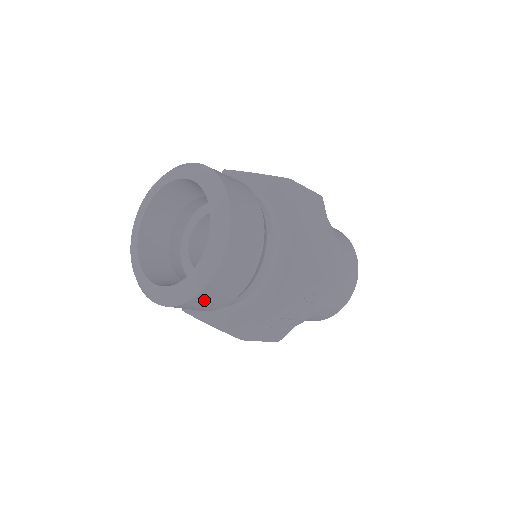
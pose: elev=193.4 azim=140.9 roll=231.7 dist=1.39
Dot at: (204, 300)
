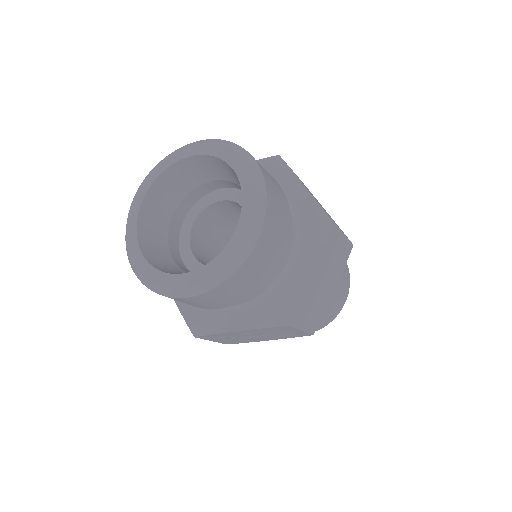
Dot at: (179, 300)
